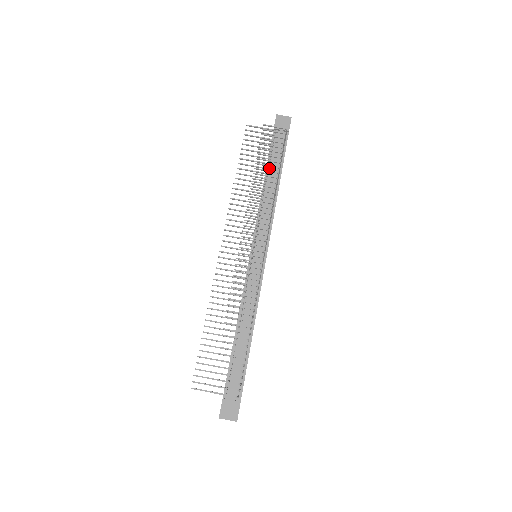
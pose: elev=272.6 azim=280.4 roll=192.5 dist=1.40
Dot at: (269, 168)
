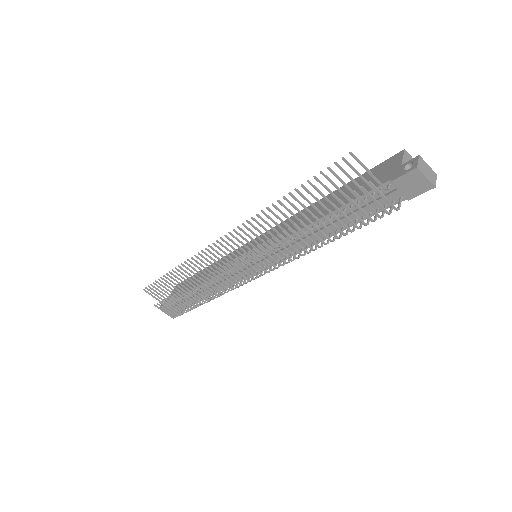
Dot at: (336, 214)
